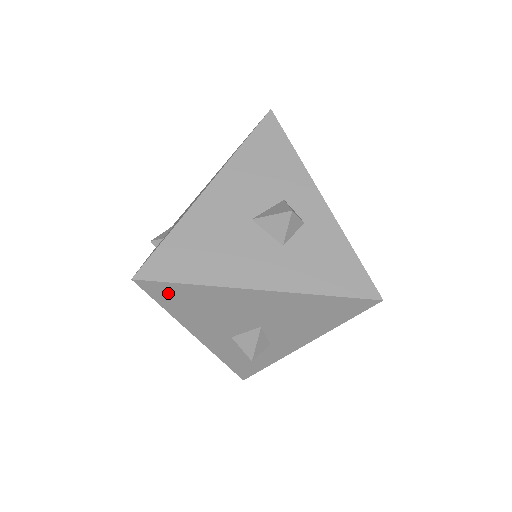
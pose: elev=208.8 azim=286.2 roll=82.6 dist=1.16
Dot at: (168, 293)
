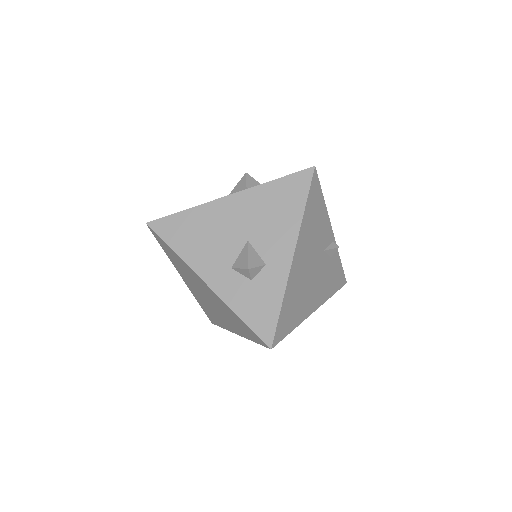
Dot at: (171, 228)
